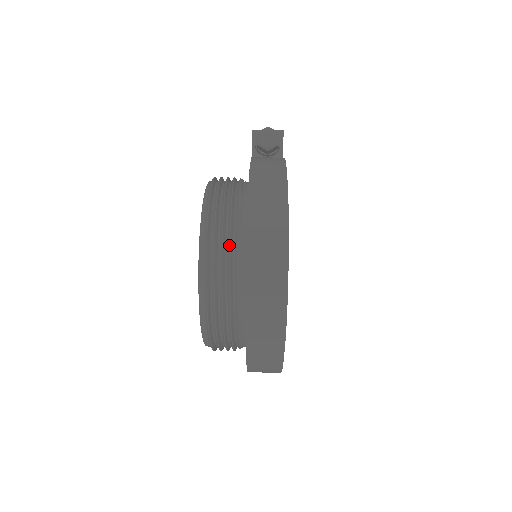
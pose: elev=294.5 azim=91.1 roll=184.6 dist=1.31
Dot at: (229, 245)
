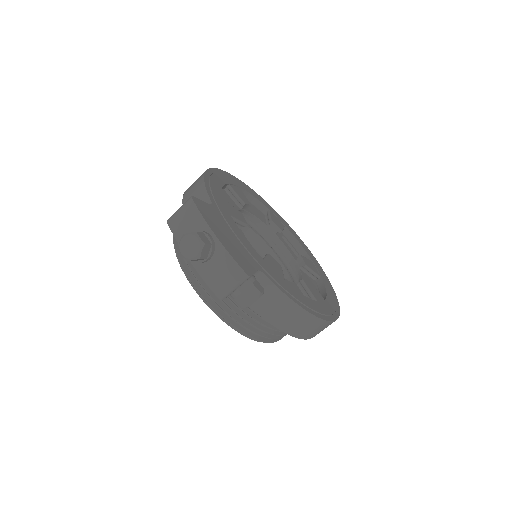
Dot at: occluded
